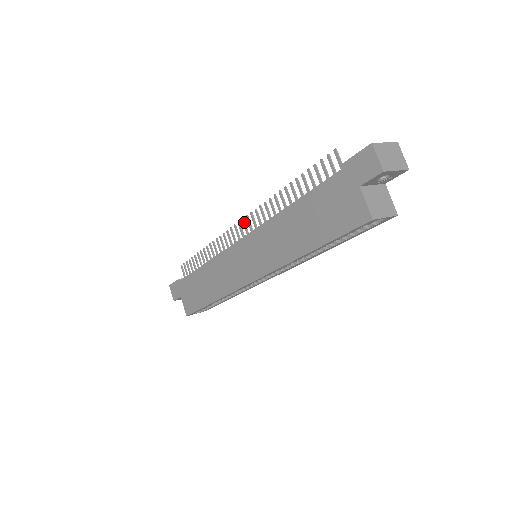
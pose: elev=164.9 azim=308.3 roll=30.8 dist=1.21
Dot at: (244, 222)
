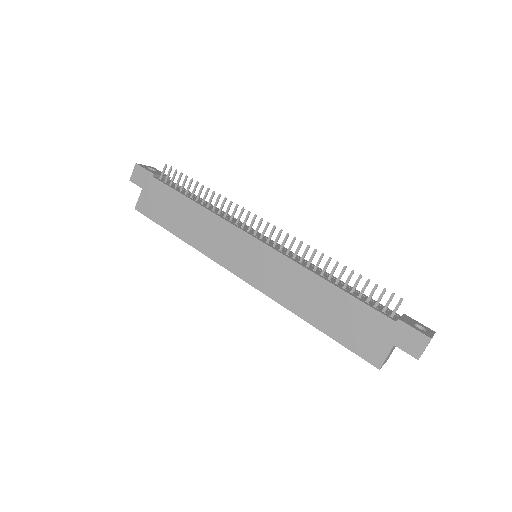
Dot at: (274, 230)
